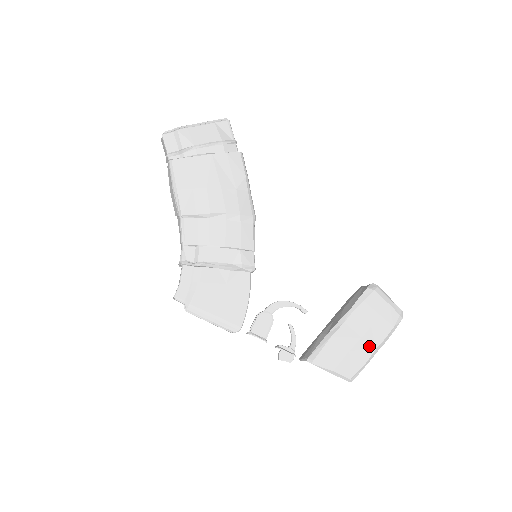
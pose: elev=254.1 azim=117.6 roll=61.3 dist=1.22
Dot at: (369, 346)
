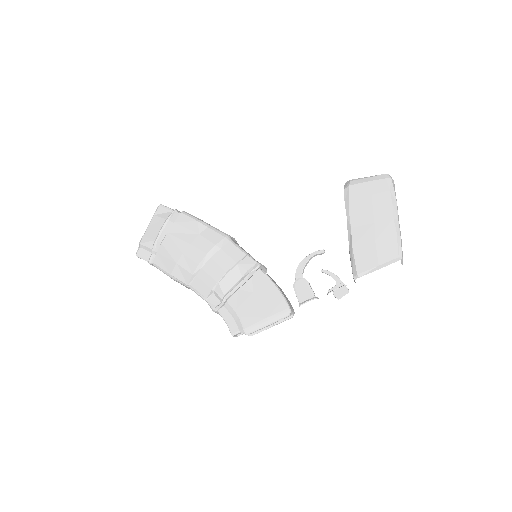
Dot at: (386, 222)
